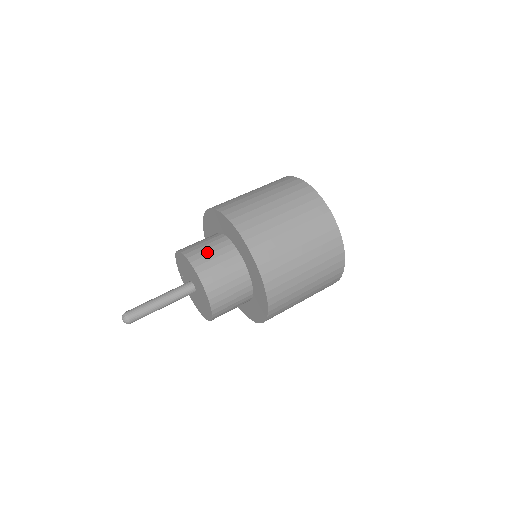
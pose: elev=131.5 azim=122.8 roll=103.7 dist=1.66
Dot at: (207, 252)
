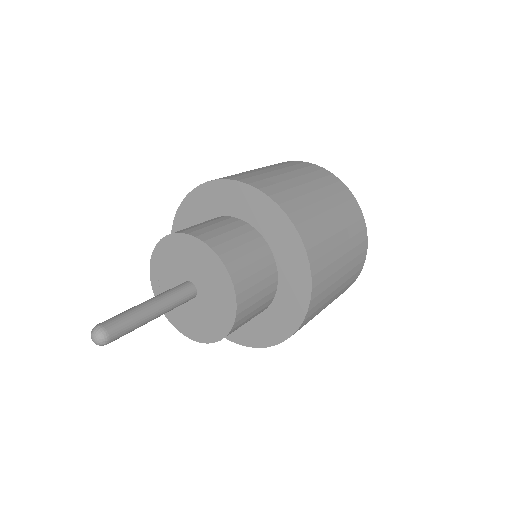
Dot at: occluded
